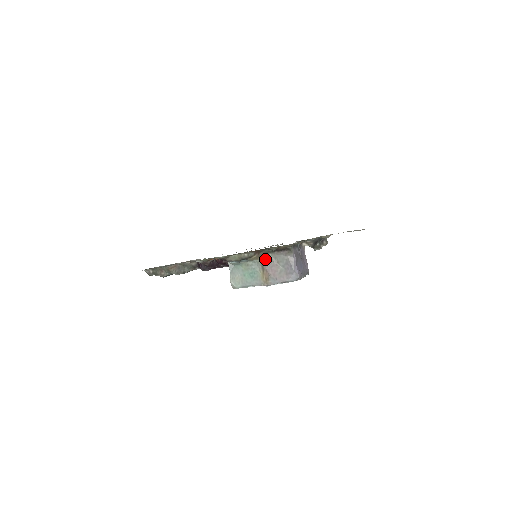
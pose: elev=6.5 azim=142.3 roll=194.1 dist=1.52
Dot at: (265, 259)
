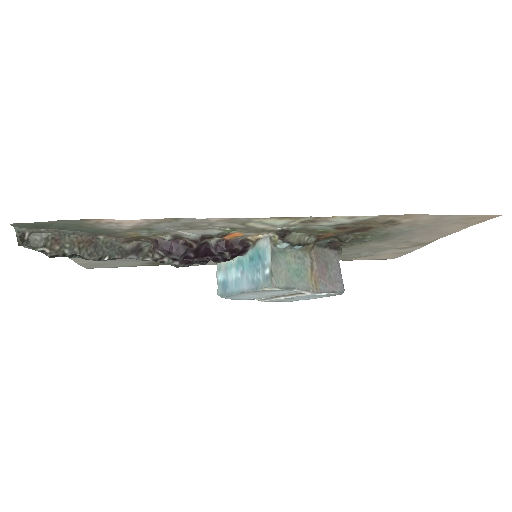
Dot at: (316, 254)
